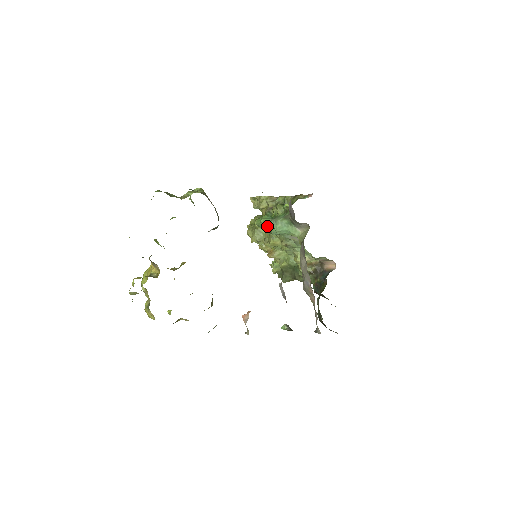
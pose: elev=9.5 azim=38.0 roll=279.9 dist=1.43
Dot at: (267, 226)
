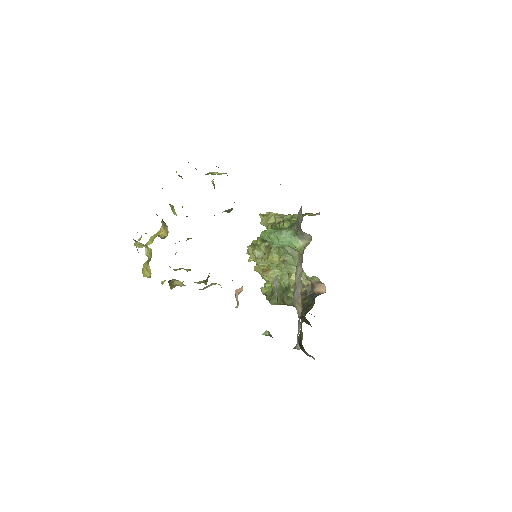
Dot at: (271, 236)
